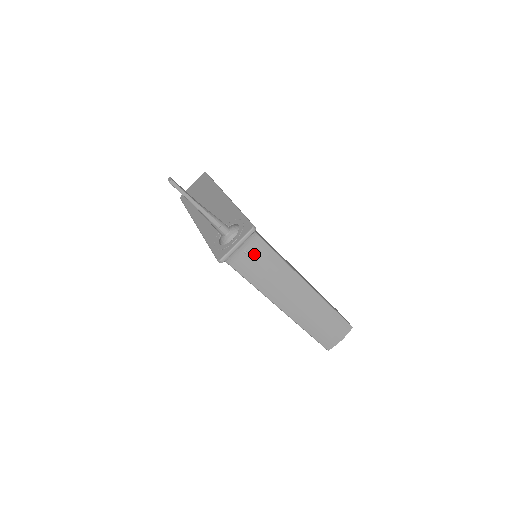
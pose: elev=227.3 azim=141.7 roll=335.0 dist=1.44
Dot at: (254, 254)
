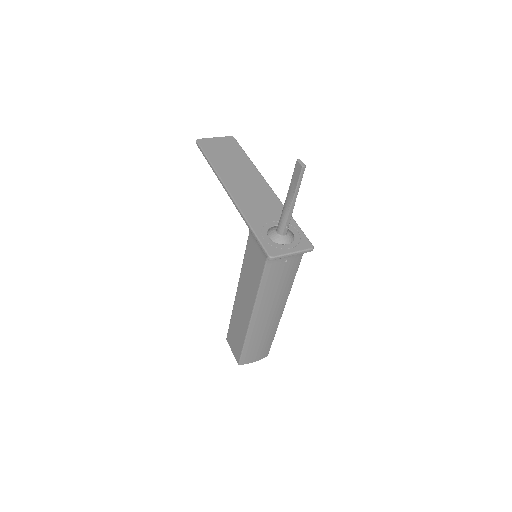
Dot at: (288, 266)
